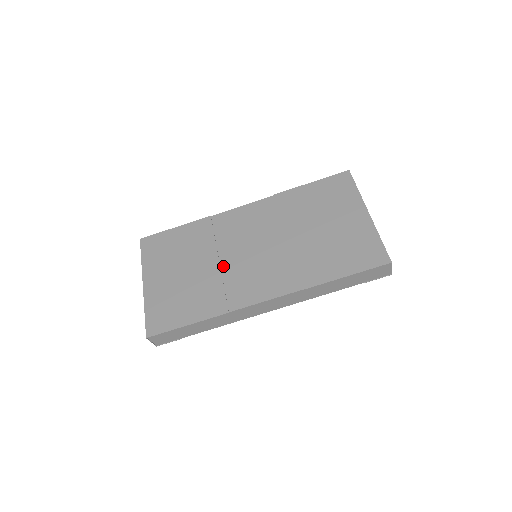
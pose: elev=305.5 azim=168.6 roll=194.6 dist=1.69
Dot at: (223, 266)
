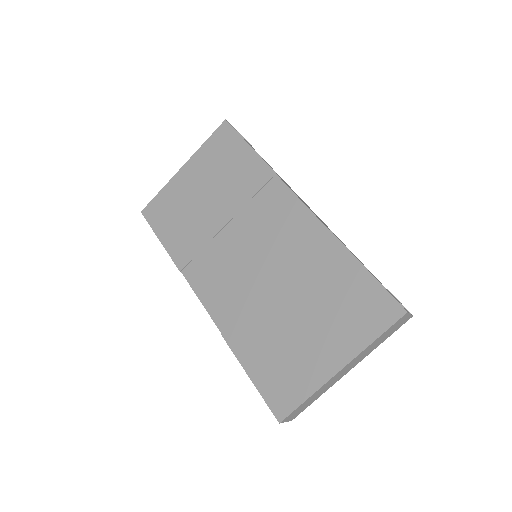
Dot at: (222, 233)
